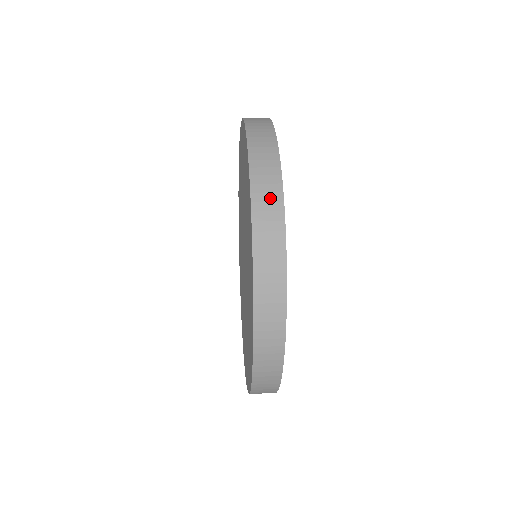
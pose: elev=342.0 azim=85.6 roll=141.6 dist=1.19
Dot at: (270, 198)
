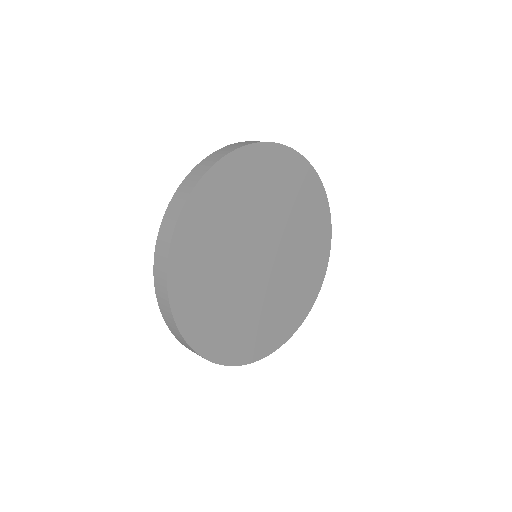
Dot at: (178, 203)
